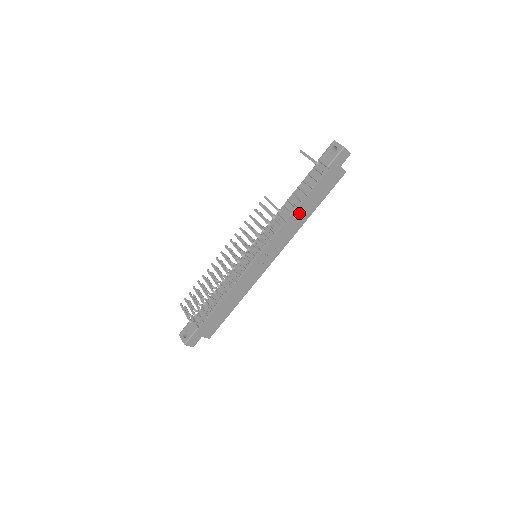
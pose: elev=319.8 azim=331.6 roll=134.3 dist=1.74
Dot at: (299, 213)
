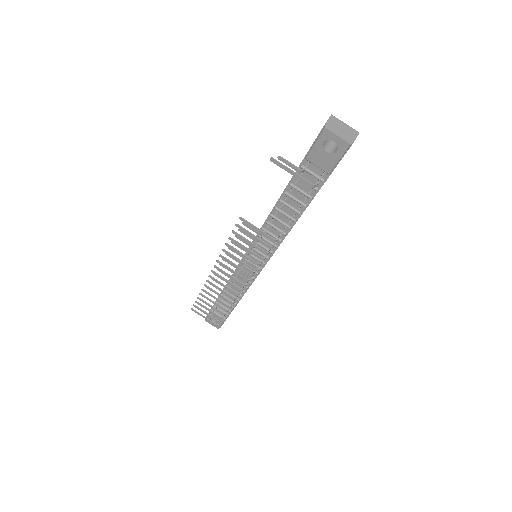
Dot at: occluded
